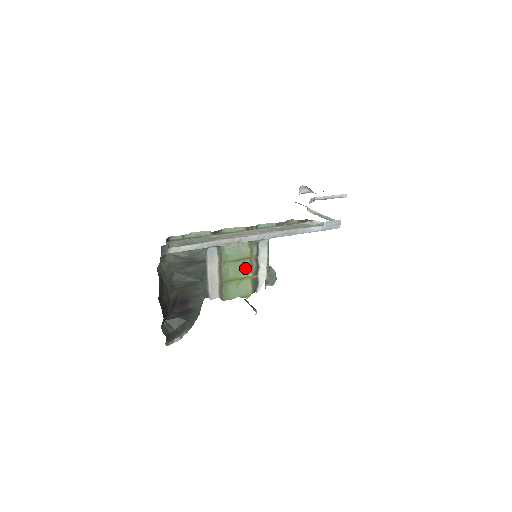
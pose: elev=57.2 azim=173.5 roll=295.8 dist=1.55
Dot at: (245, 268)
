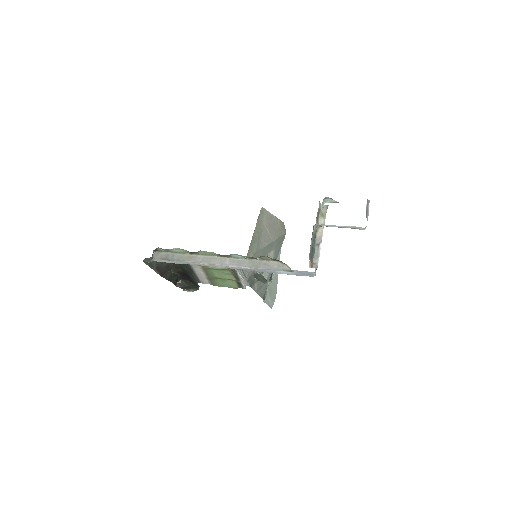
Dot at: (228, 274)
